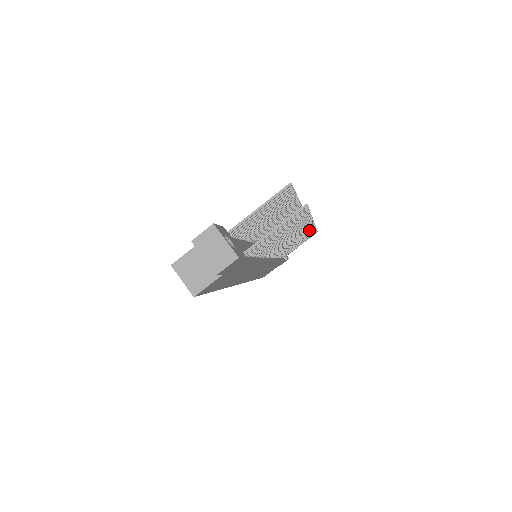
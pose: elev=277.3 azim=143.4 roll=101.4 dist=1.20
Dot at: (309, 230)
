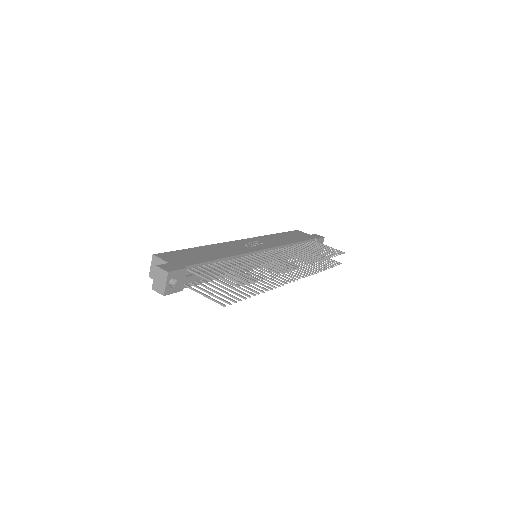
Dot at: (305, 273)
